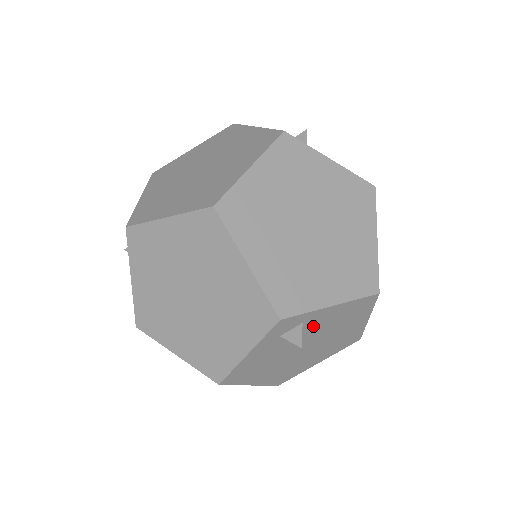
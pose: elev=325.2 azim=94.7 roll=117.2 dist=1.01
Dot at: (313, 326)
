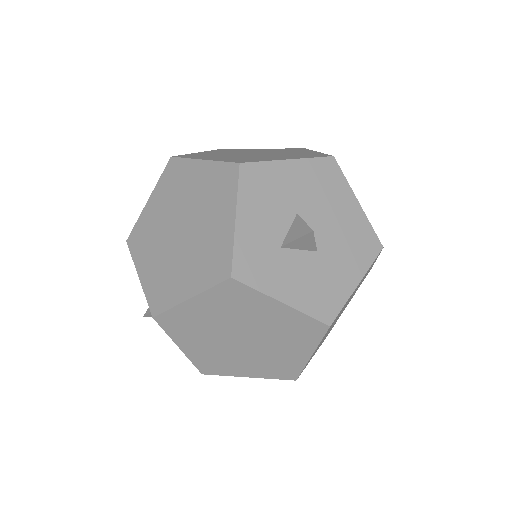
Dot at: occluded
